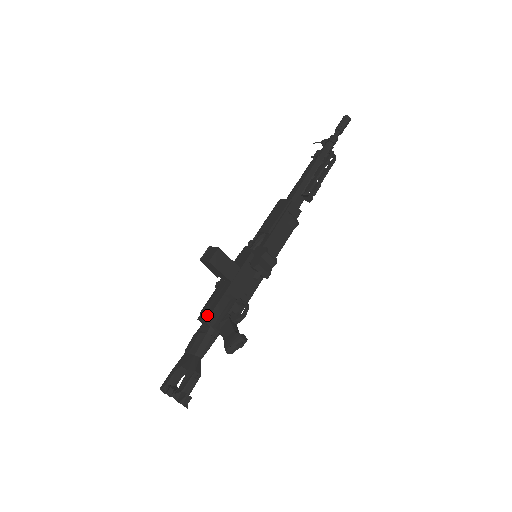
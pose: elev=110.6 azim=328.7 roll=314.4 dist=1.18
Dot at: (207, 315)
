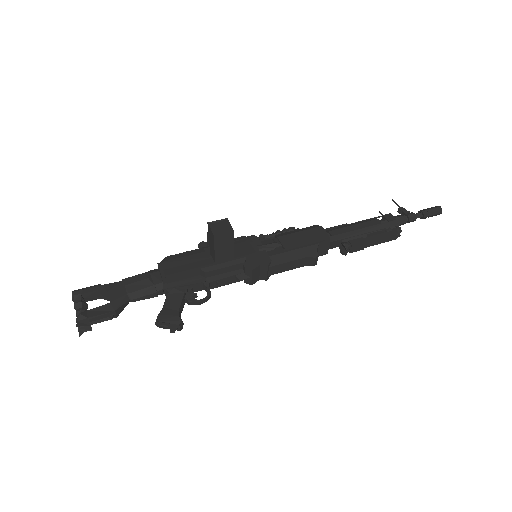
Dot at: (169, 271)
